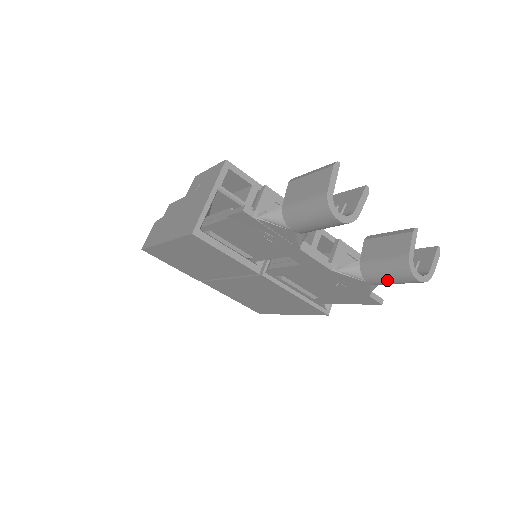
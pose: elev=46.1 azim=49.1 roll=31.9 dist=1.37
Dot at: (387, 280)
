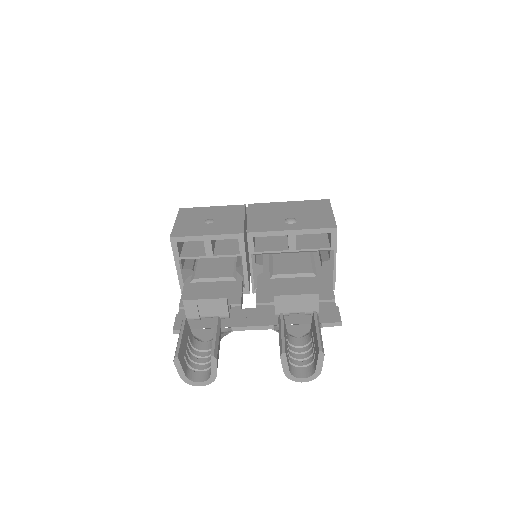
Dot at: occluded
